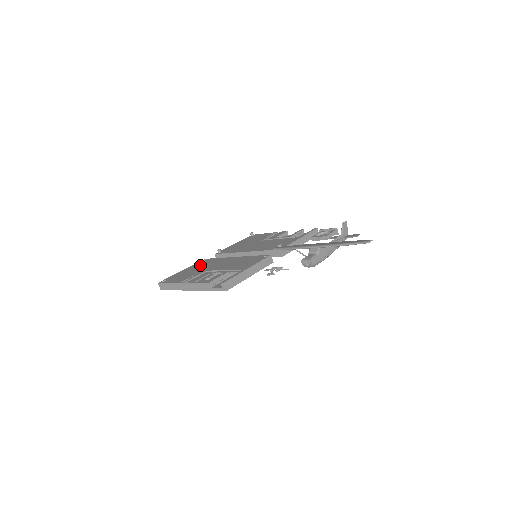
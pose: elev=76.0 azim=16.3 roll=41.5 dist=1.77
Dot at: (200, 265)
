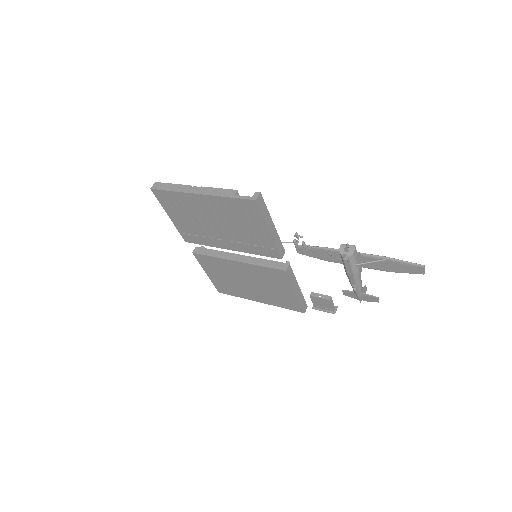
Dot at: occluded
